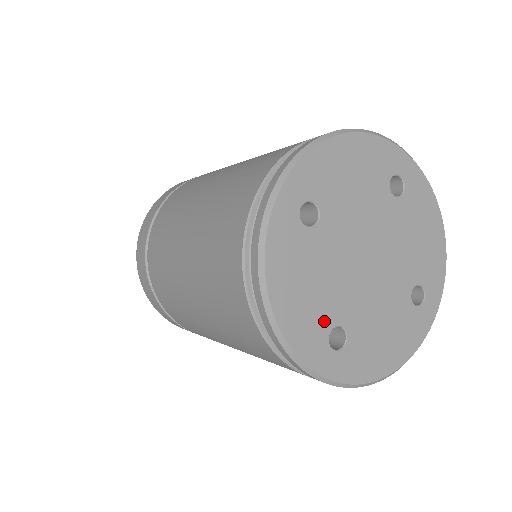
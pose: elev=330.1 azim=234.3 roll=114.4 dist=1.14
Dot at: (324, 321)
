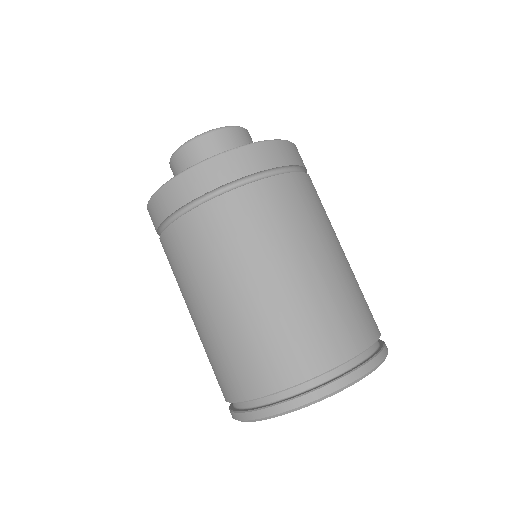
Dot at: occluded
